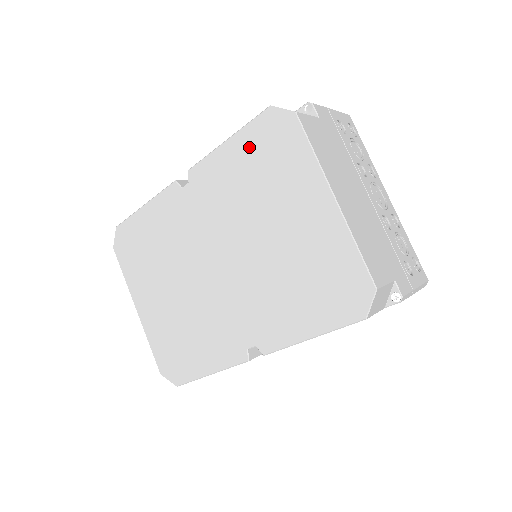
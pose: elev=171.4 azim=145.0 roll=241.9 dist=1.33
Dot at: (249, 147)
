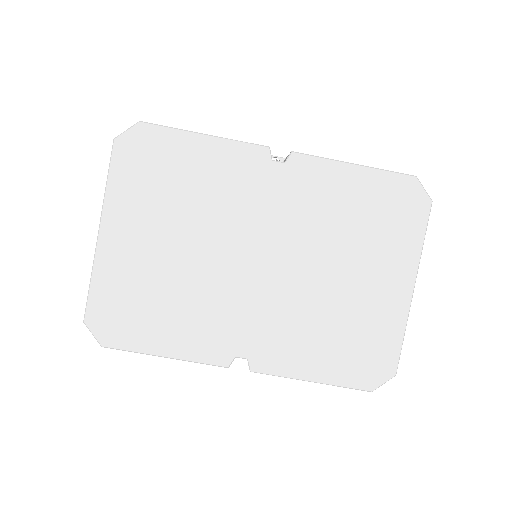
Dot at: (373, 190)
